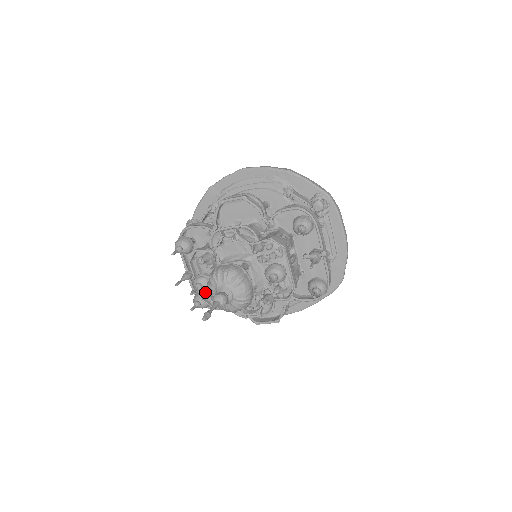
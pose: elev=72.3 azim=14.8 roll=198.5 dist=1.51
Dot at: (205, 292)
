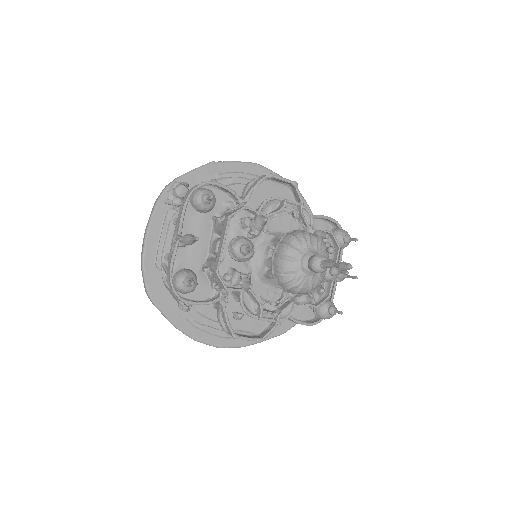
Dot at: (222, 266)
